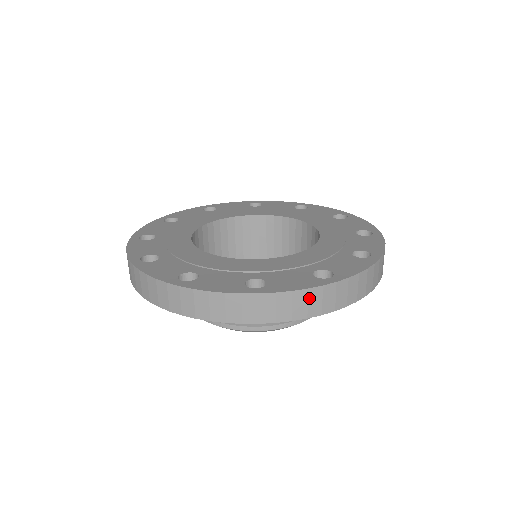
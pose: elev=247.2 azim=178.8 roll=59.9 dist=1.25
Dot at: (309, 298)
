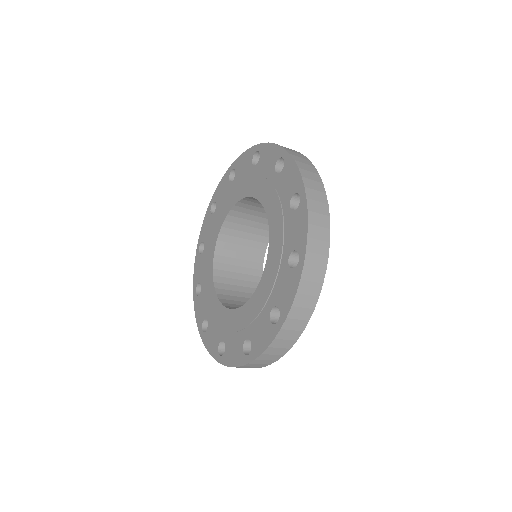
Dot at: (244, 367)
